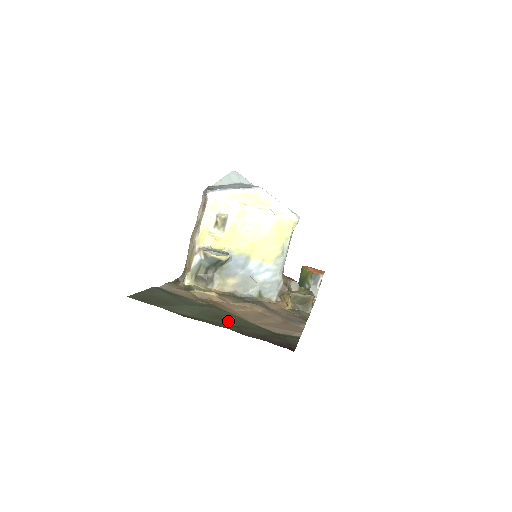
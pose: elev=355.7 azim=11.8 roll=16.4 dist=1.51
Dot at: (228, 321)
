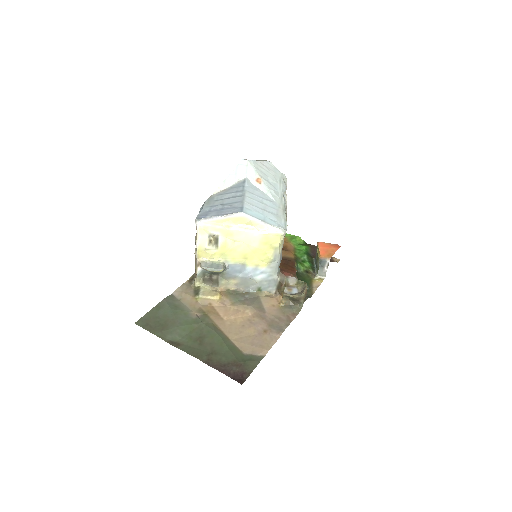
Dot at: (205, 345)
